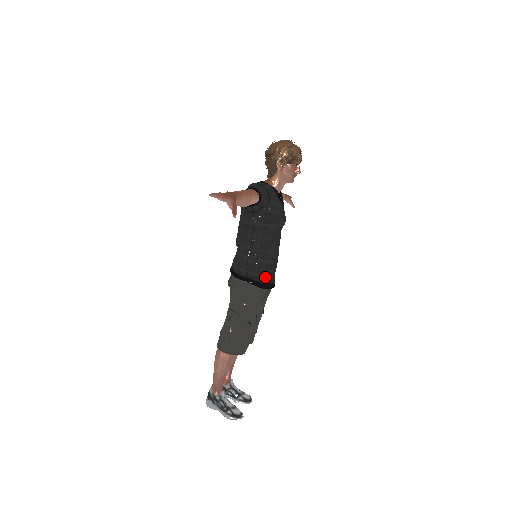
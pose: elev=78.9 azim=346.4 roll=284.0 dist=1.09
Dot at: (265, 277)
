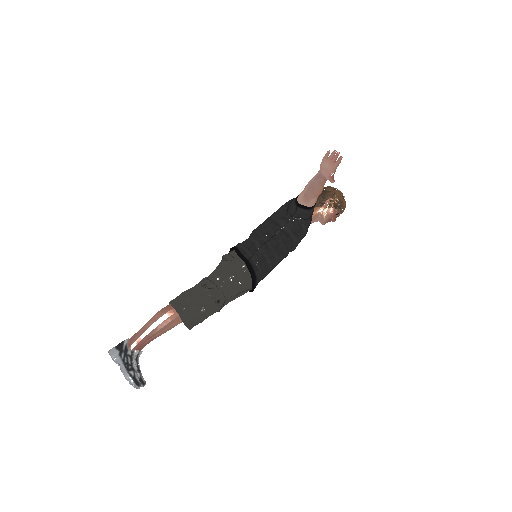
Dot at: (260, 273)
